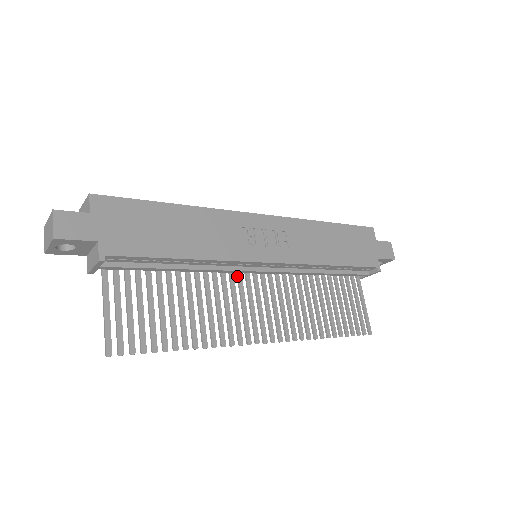
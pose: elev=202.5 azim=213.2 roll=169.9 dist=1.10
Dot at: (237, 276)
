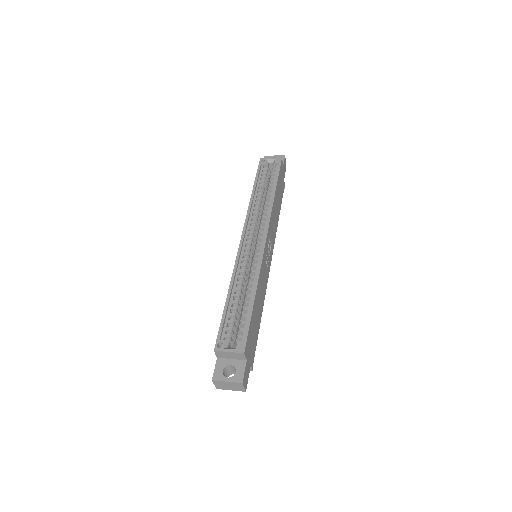
Dot at: occluded
